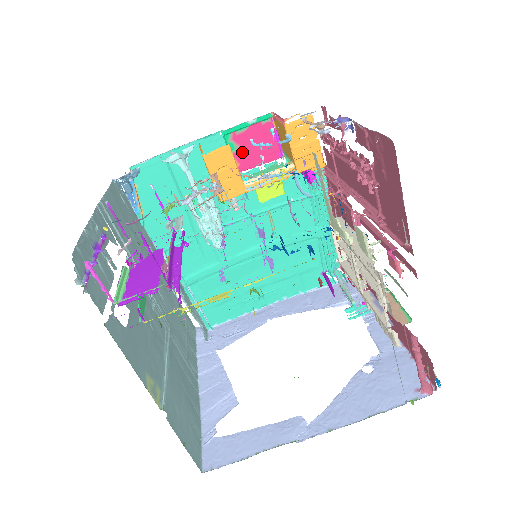
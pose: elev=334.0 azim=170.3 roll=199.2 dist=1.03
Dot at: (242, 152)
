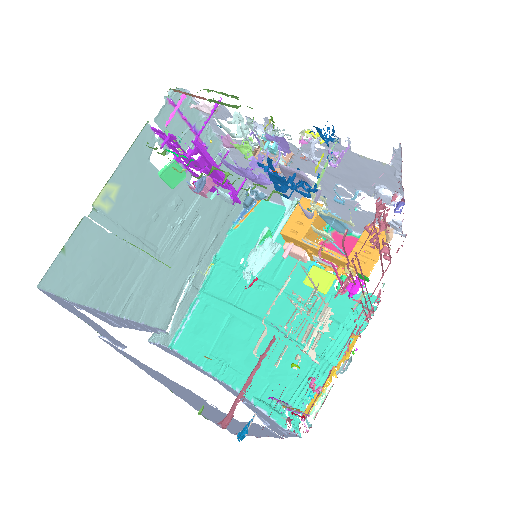
Dot at: (330, 247)
